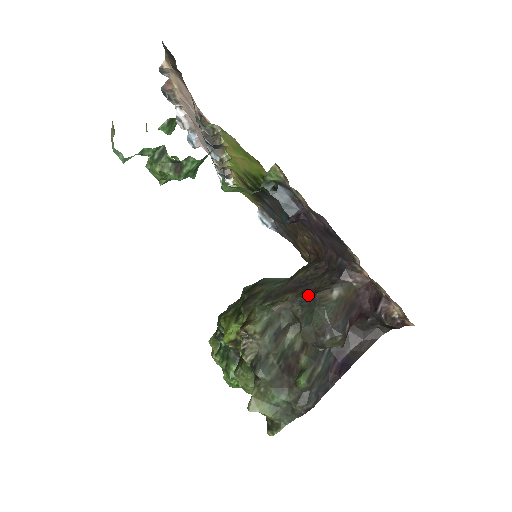
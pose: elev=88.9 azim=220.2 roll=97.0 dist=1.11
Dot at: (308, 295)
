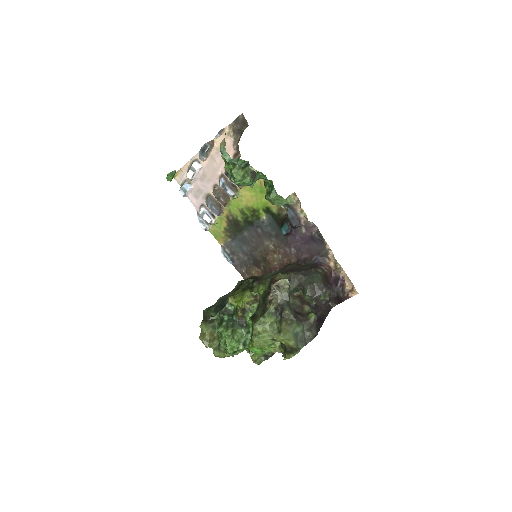
Dot at: (306, 270)
